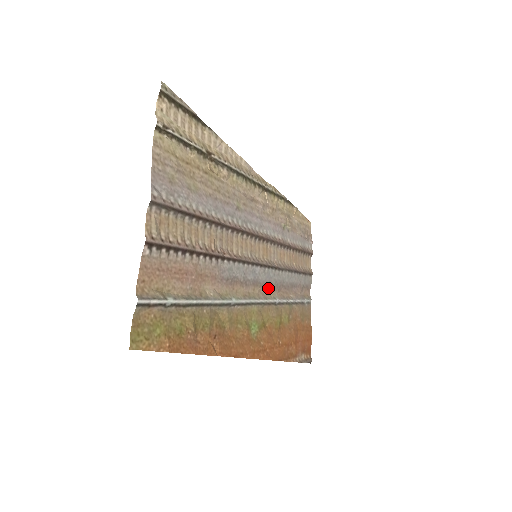
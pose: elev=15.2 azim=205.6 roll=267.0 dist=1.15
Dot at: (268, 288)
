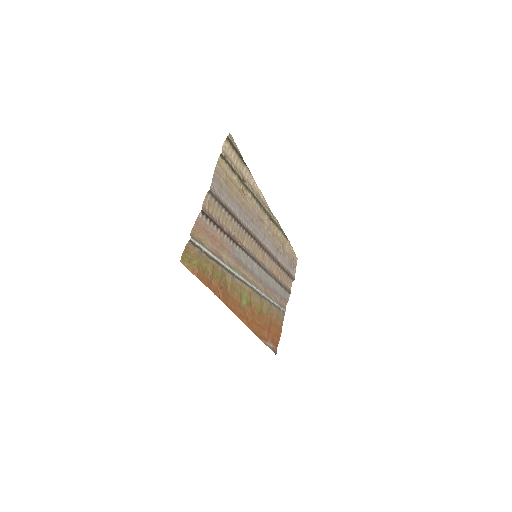
Dot at: (259, 282)
